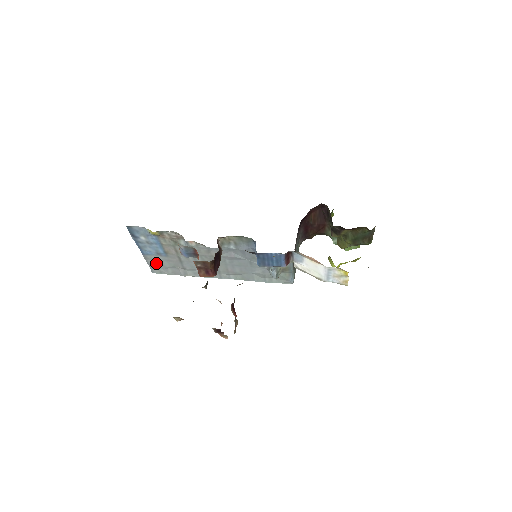
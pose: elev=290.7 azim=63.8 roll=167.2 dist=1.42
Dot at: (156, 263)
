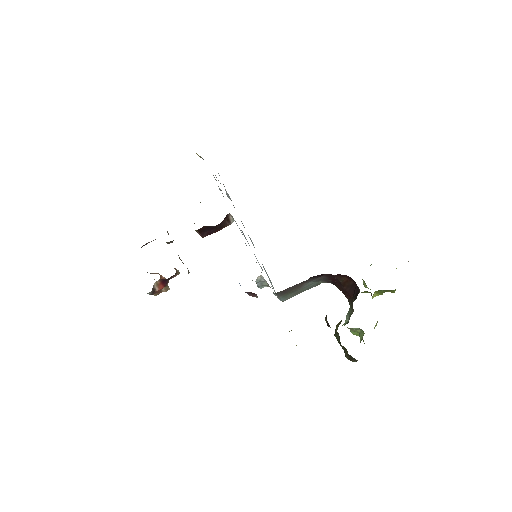
Dot at: occluded
